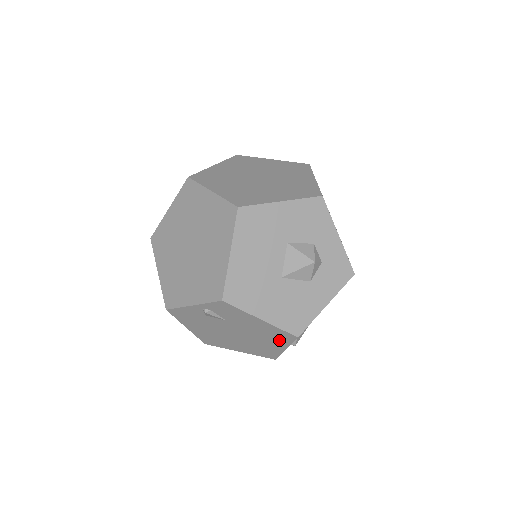
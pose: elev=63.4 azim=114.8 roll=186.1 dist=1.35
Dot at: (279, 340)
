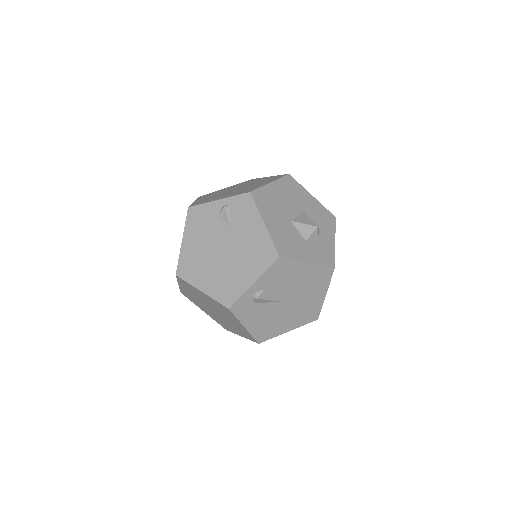
Dot at: (258, 263)
